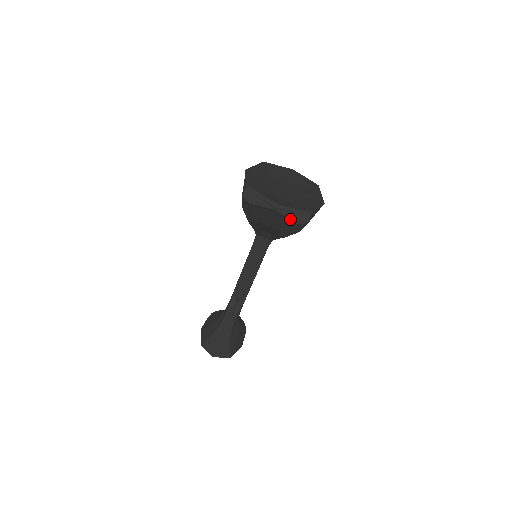
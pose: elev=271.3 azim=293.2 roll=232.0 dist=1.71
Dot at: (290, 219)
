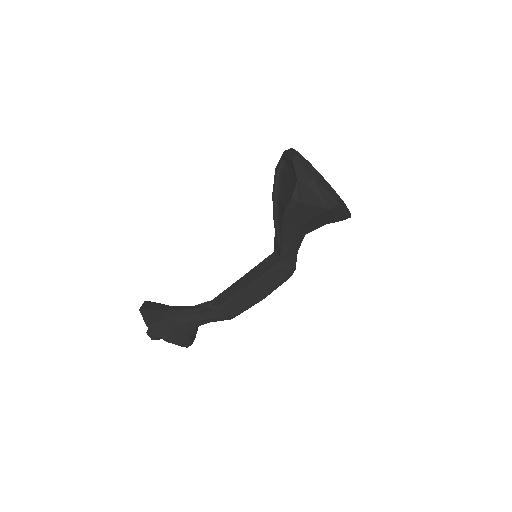
Dot at: (296, 173)
